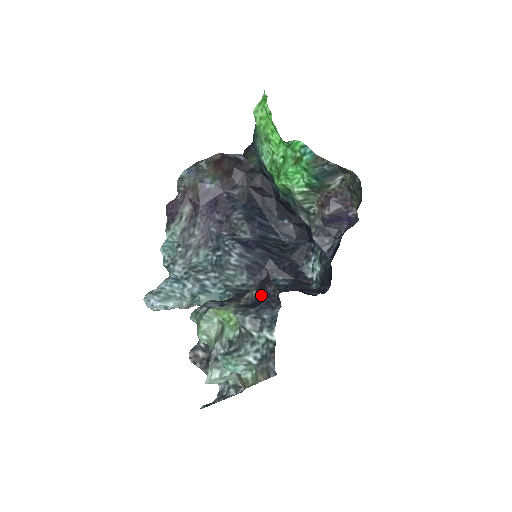
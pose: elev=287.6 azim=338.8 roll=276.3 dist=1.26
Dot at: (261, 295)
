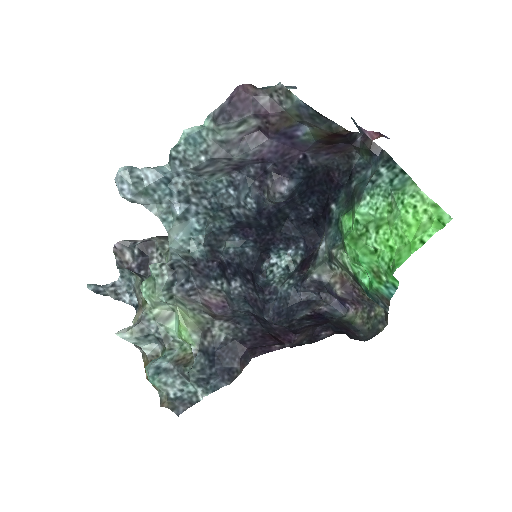
Dot at: (226, 357)
